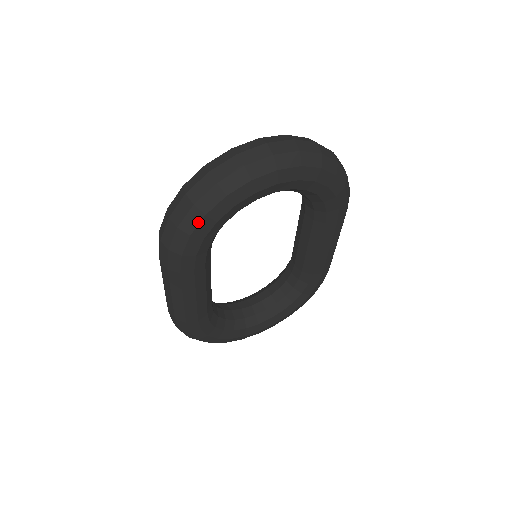
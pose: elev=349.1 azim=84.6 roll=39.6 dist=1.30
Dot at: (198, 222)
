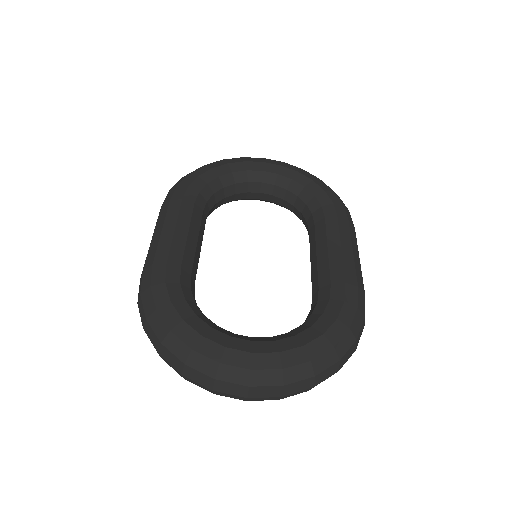
Dot at: (198, 169)
